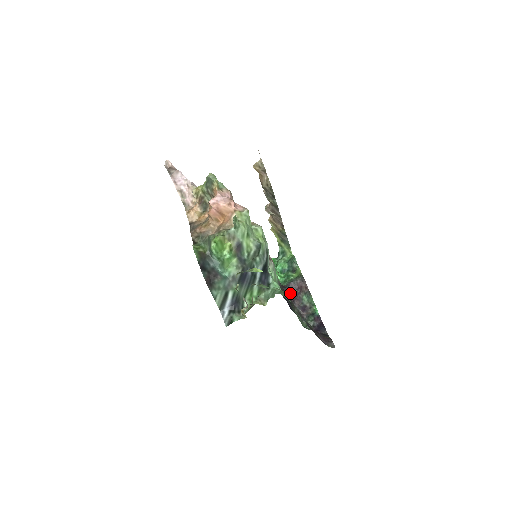
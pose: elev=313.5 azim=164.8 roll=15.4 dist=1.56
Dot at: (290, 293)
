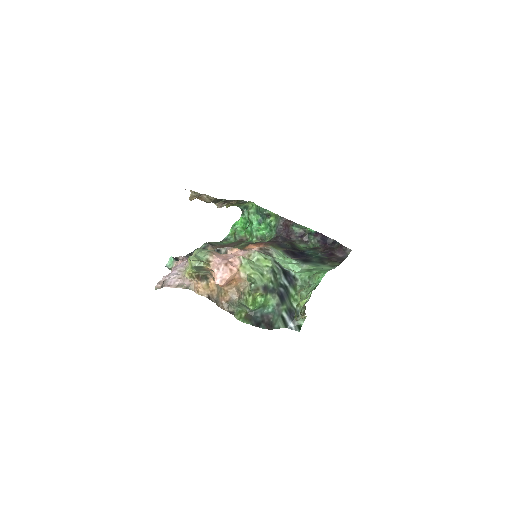
Dot at: occluded
